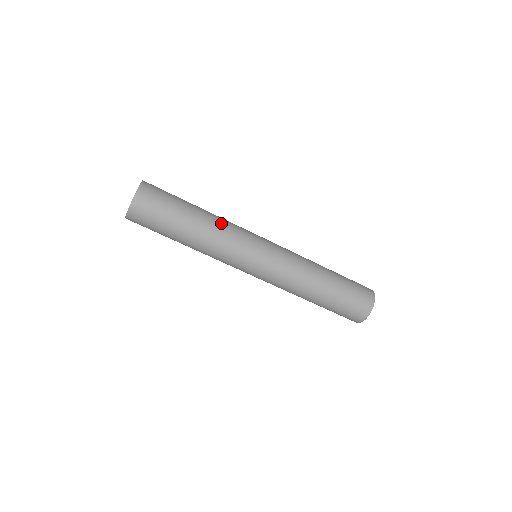
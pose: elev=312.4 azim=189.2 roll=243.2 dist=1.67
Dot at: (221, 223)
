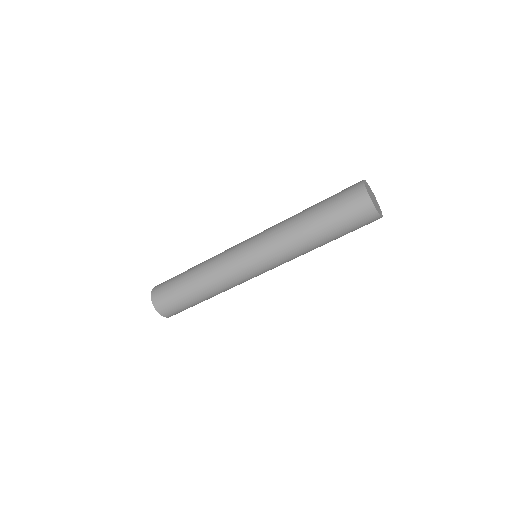
Dot at: (210, 259)
